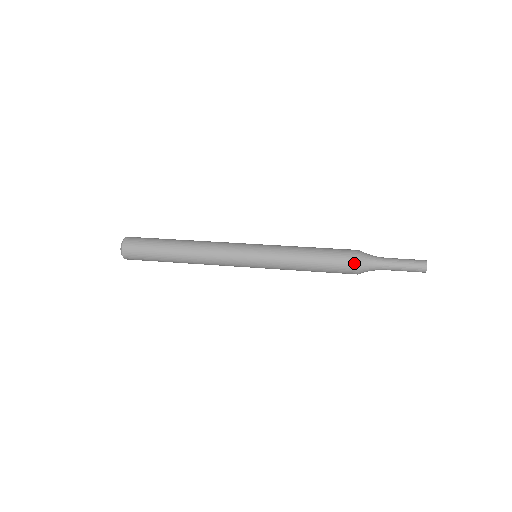
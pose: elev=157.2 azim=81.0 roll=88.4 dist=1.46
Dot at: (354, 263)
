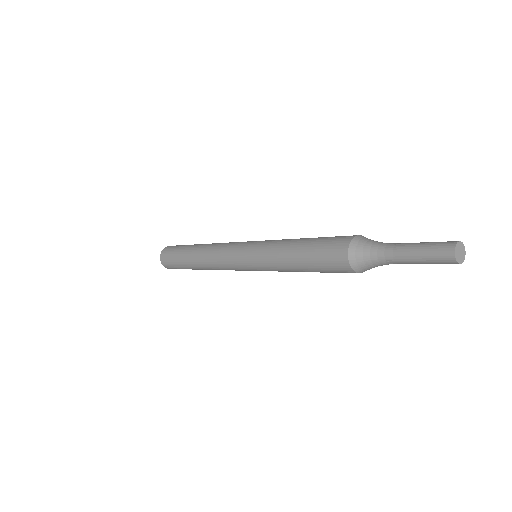
Dot at: (344, 266)
